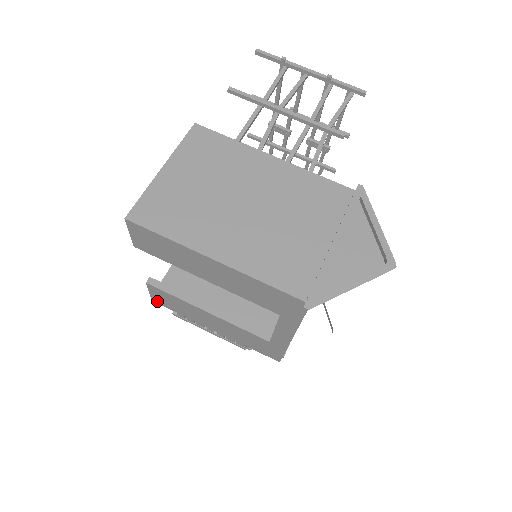
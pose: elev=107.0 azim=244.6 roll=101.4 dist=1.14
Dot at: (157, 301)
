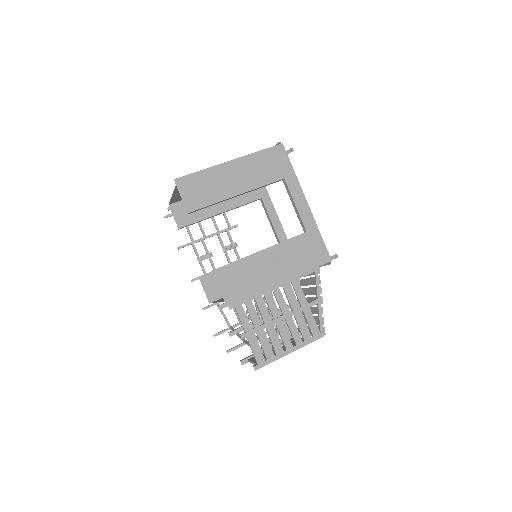
Dot at: (230, 300)
